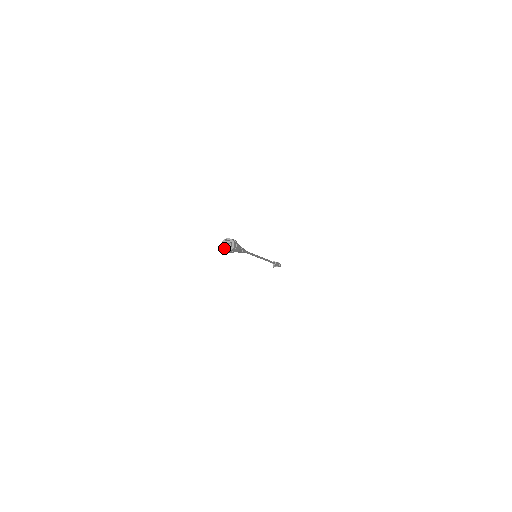
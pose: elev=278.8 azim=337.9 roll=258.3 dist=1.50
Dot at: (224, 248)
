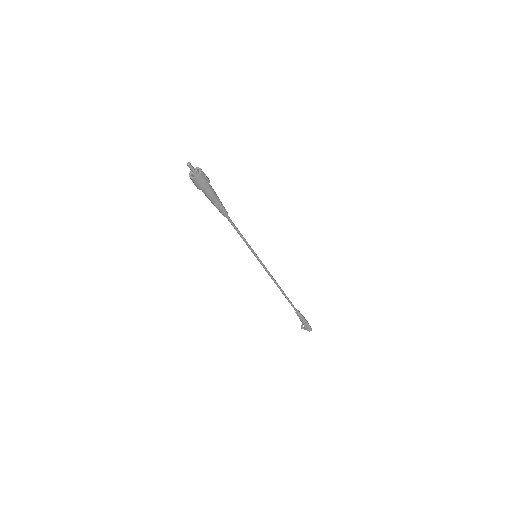
Dot at: (191, 176)
